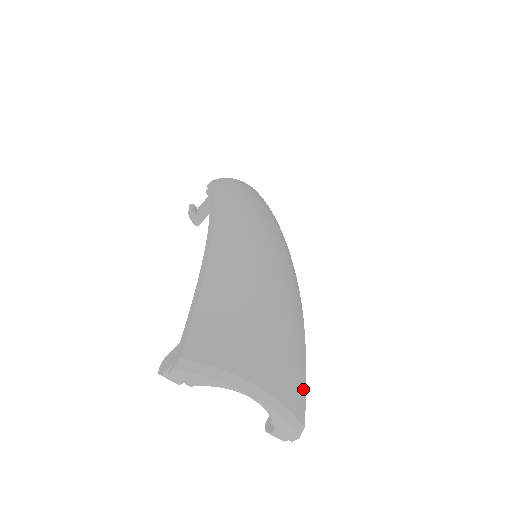
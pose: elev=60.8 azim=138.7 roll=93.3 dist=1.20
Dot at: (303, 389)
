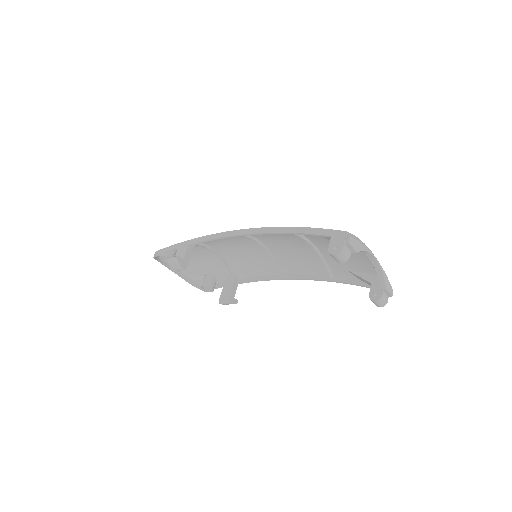
Dot at: occluded
